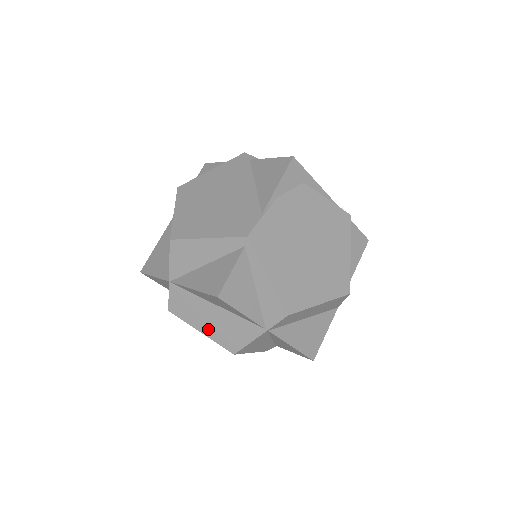
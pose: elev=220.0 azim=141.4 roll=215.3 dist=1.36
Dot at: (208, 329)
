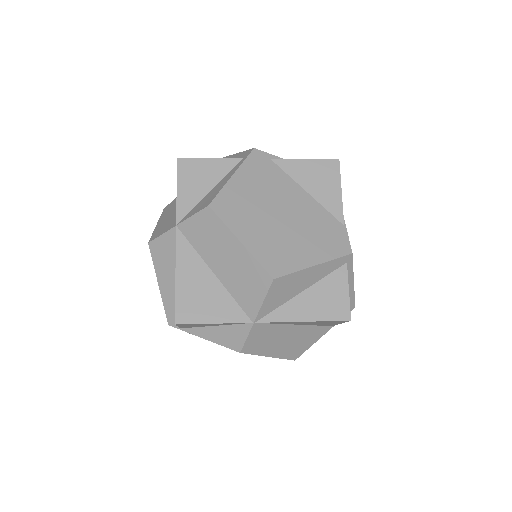
Dot at: (279, 350)
